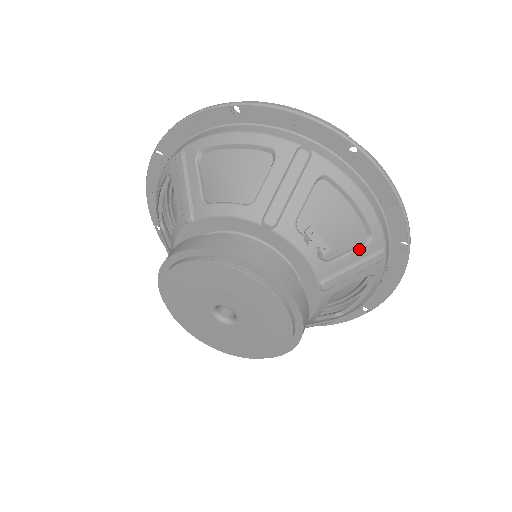
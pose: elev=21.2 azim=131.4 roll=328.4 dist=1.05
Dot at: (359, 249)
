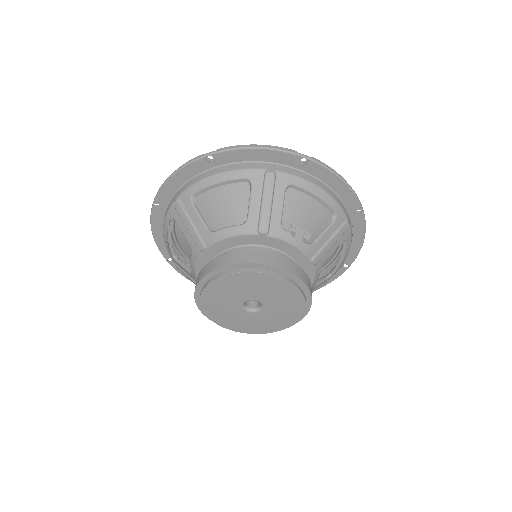
Dot at: (330, 227)
